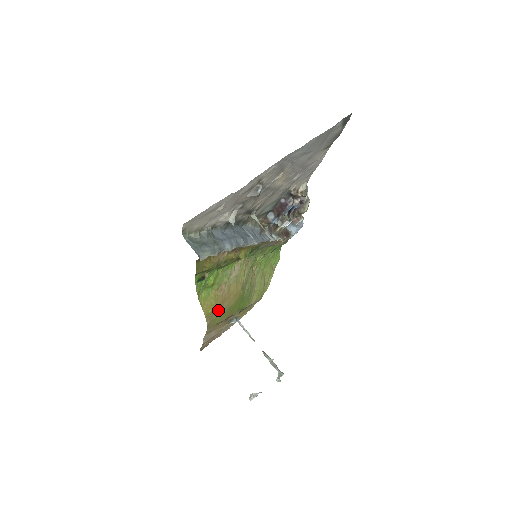
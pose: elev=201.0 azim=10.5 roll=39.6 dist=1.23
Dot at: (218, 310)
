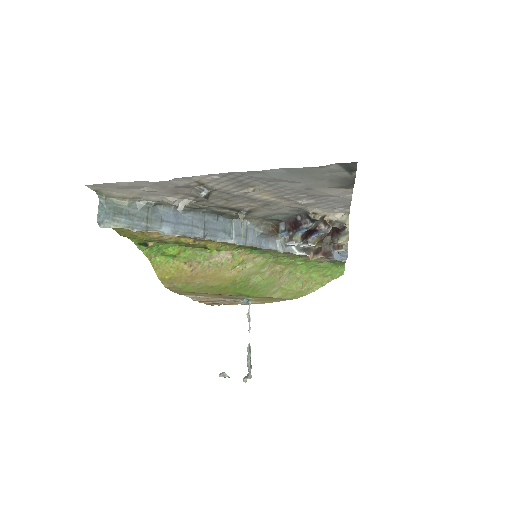
Dot at: (184, 281)
